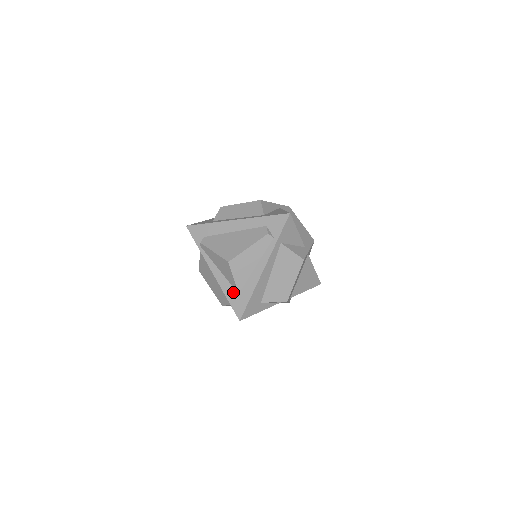
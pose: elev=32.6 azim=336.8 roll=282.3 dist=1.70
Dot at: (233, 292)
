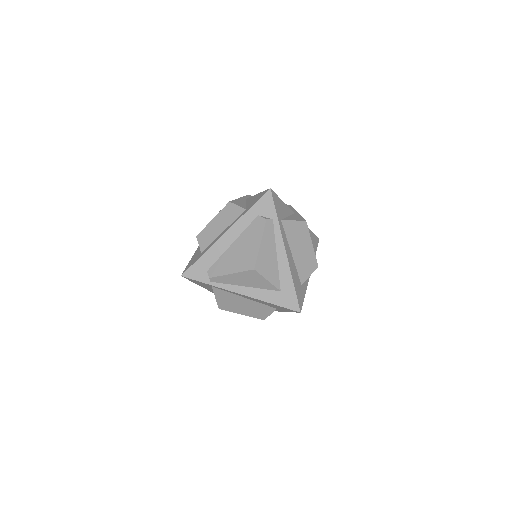
Dot at: (274, 294)
